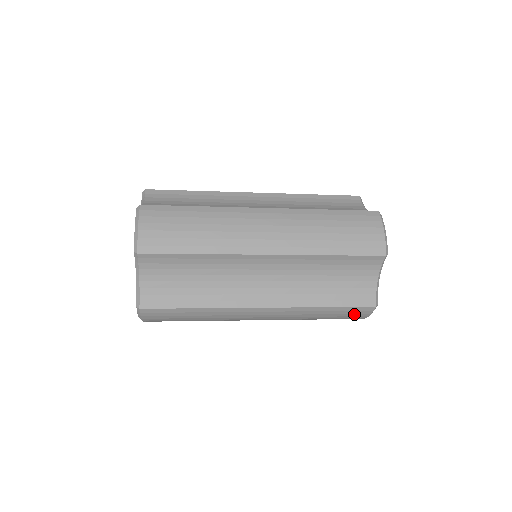
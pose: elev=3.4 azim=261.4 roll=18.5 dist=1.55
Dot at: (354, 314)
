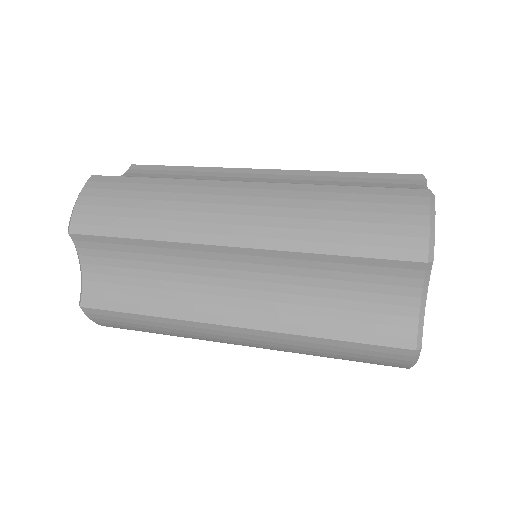
Dot at: (383, 358)
